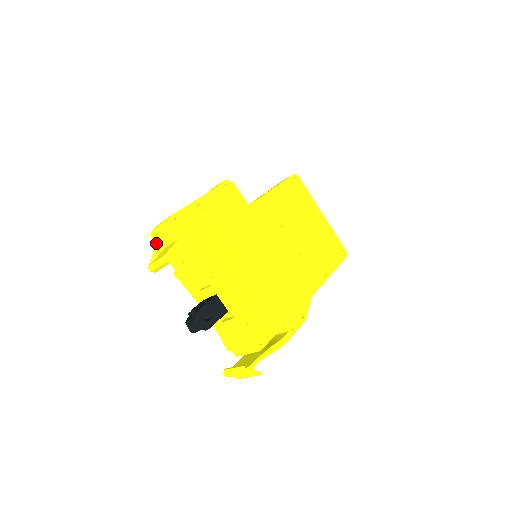
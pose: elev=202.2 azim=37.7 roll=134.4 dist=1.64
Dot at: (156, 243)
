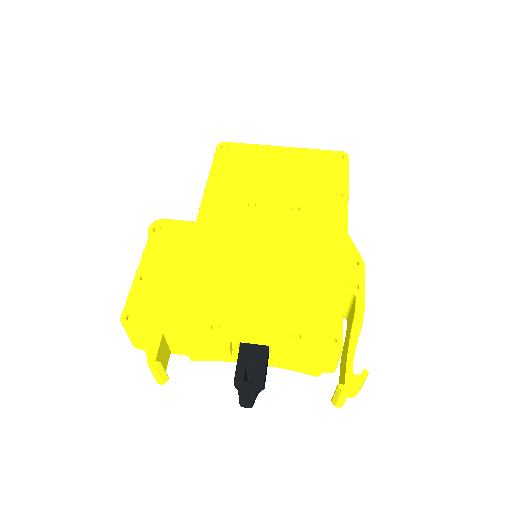
Dot at: occluded
